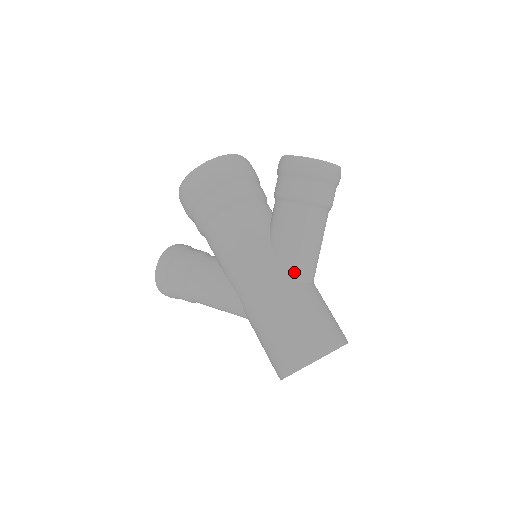
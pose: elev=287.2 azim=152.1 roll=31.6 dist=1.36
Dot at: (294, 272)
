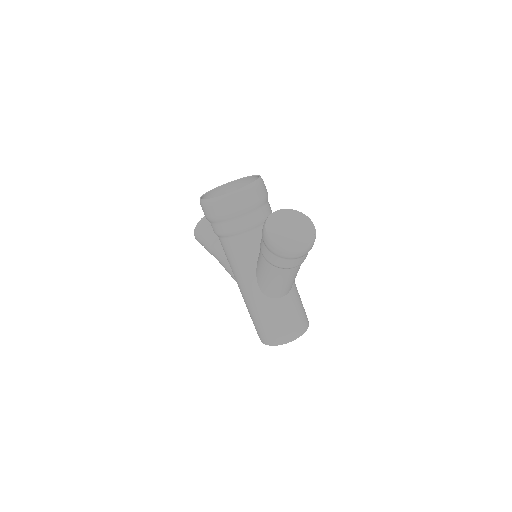
Dot at: (269, 294)
